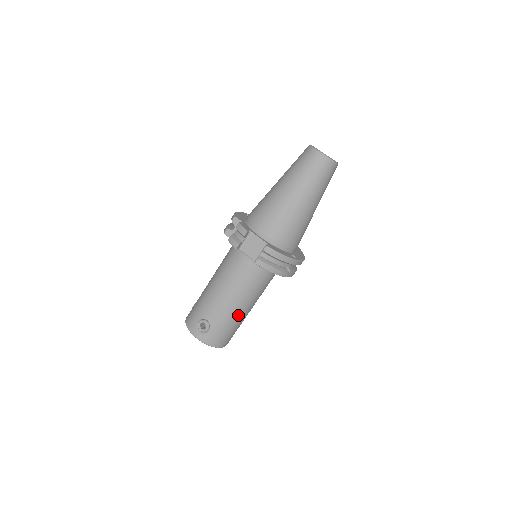
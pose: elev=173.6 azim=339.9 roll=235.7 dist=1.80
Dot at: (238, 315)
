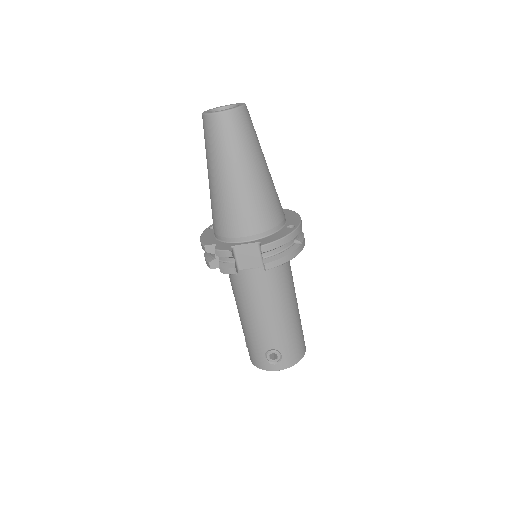
Dot at: (292, 319)
